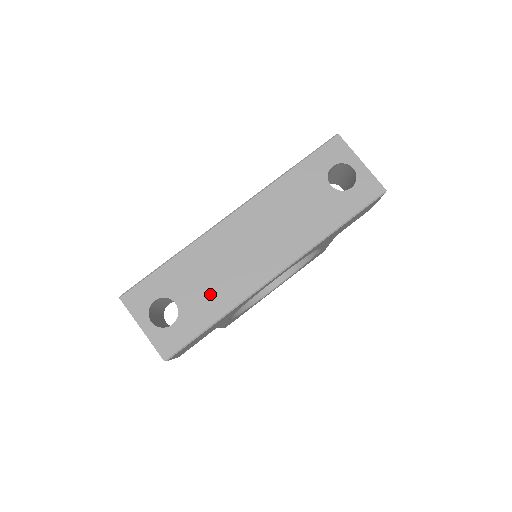
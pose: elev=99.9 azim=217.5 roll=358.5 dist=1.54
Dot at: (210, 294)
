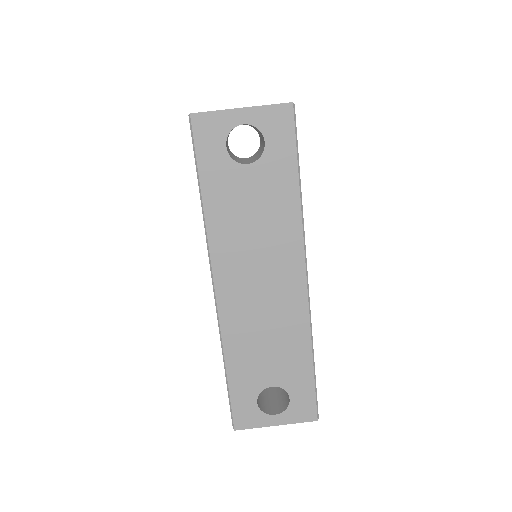
Dot at: (284, 352)
